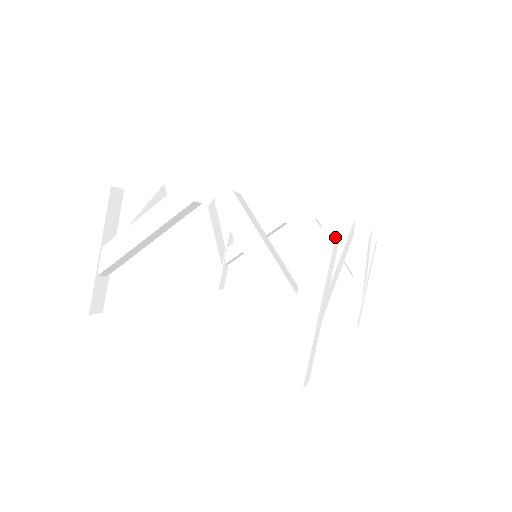
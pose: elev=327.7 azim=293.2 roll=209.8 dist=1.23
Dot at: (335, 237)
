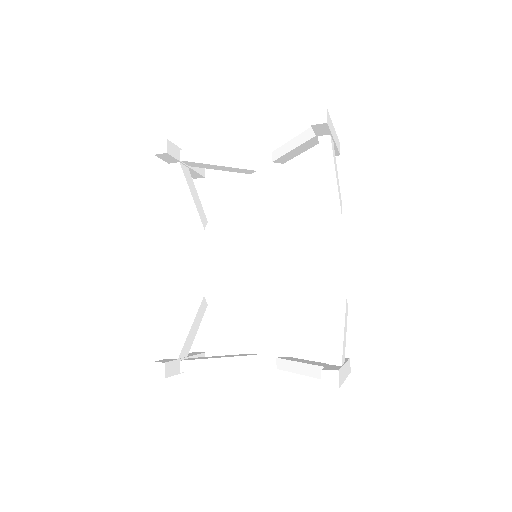
Dot at: occluded
